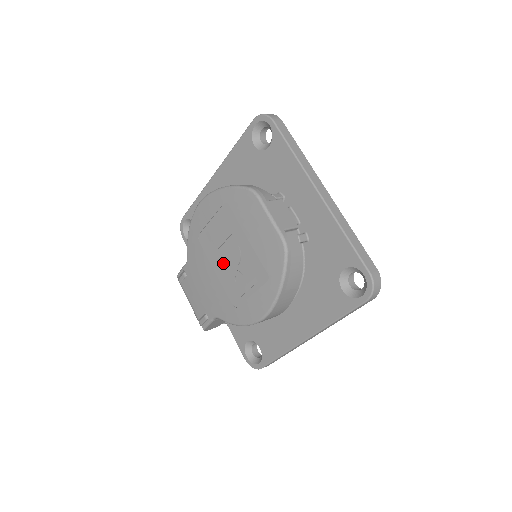
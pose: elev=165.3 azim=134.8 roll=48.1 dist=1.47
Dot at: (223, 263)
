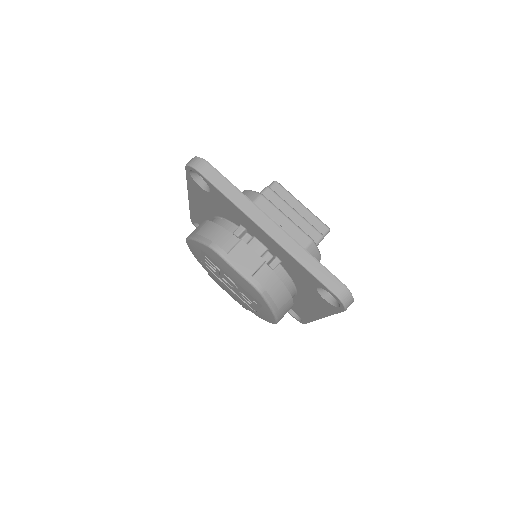
Dot at: occluded
